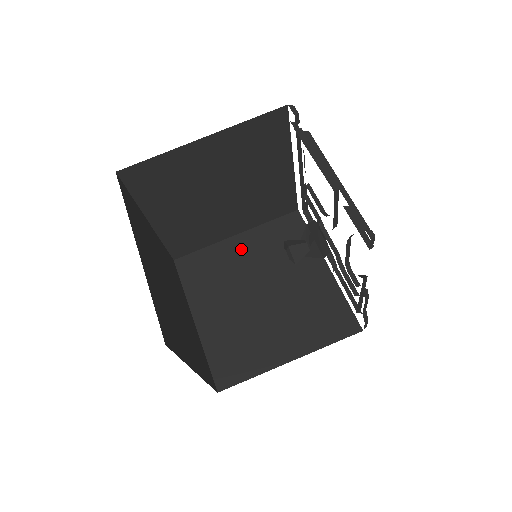
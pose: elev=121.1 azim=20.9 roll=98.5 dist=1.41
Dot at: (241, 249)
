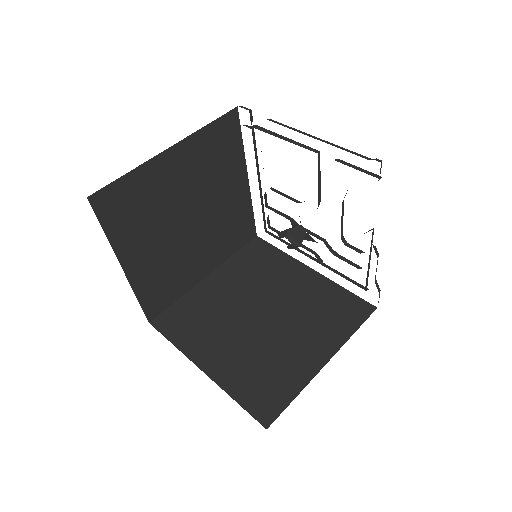
Dot at: (218, 286)
